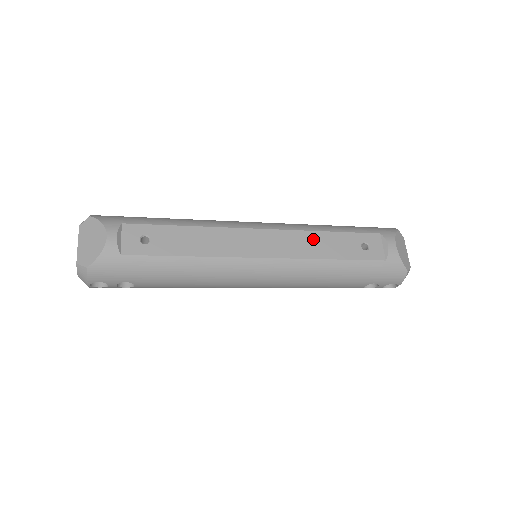
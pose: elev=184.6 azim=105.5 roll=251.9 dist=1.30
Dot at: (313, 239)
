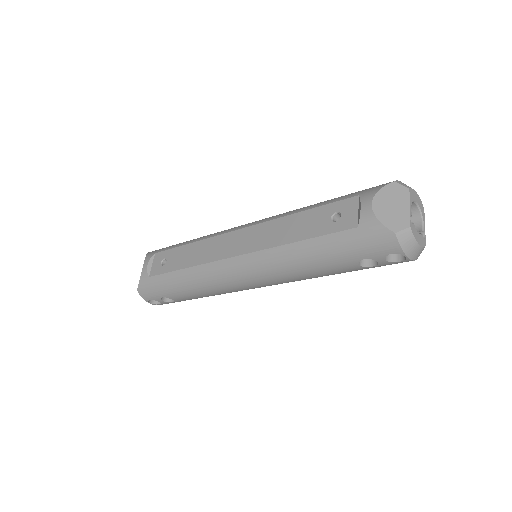
Dot at: (281, 225)
